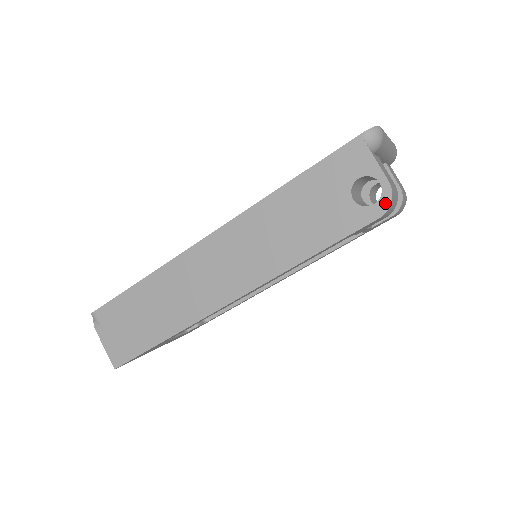
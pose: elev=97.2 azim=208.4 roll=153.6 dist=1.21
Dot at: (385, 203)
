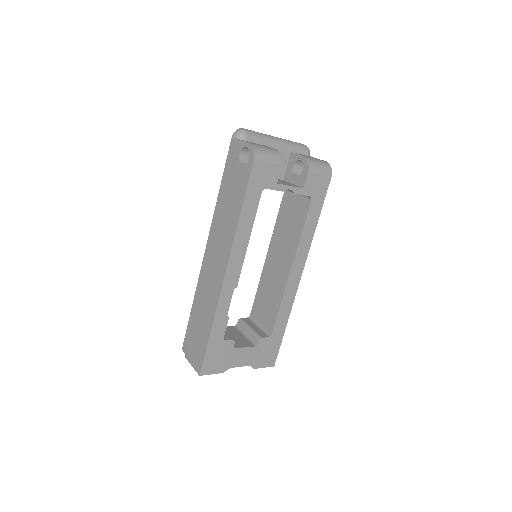
Dot at: (252, 153)
